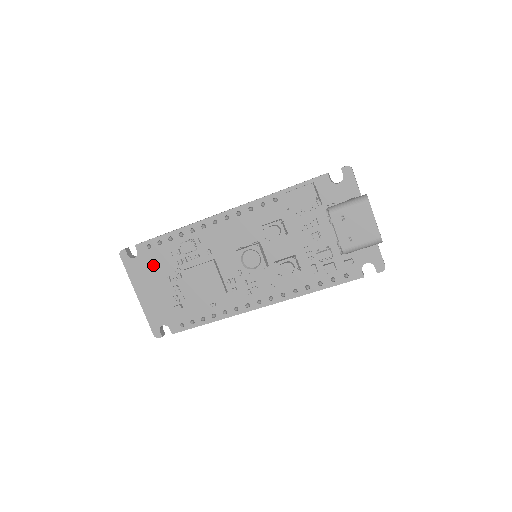
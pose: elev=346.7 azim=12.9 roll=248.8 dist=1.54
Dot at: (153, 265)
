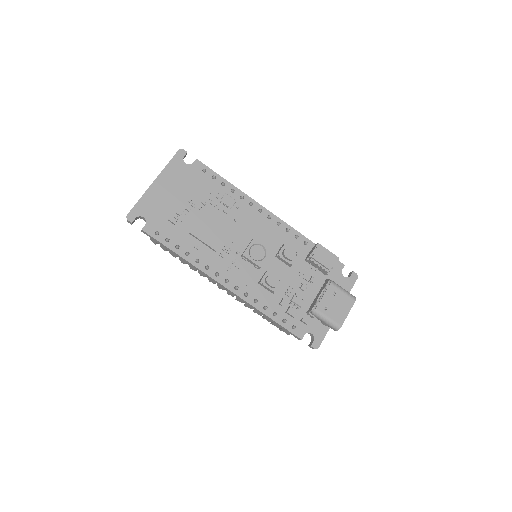
Dot at: (191, 181)
